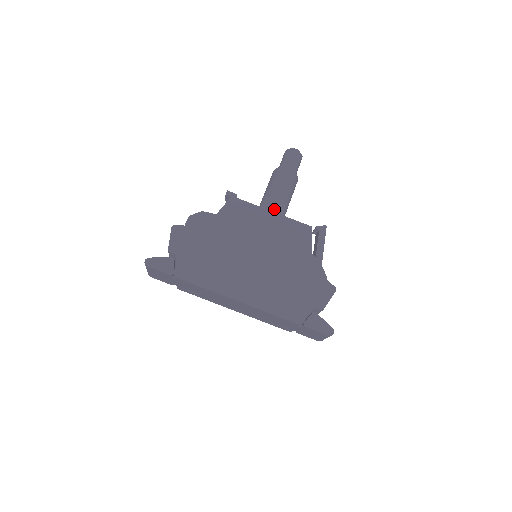
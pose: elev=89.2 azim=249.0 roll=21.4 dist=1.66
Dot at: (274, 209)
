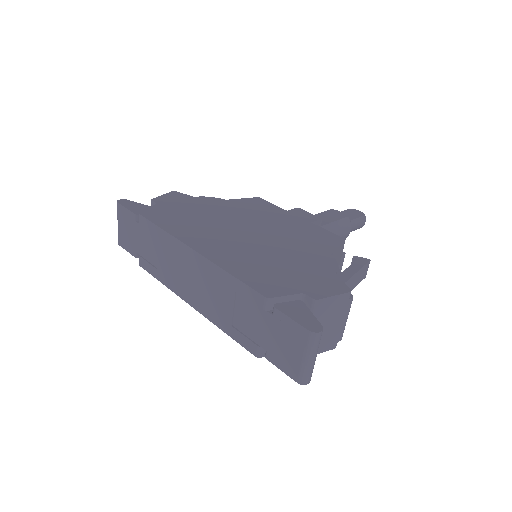
Dot at: (303, 216)
